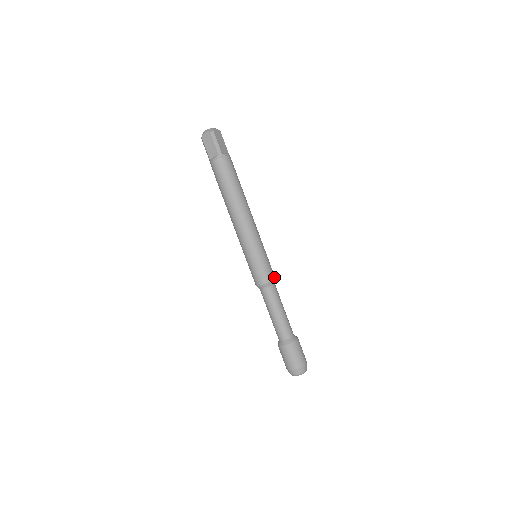
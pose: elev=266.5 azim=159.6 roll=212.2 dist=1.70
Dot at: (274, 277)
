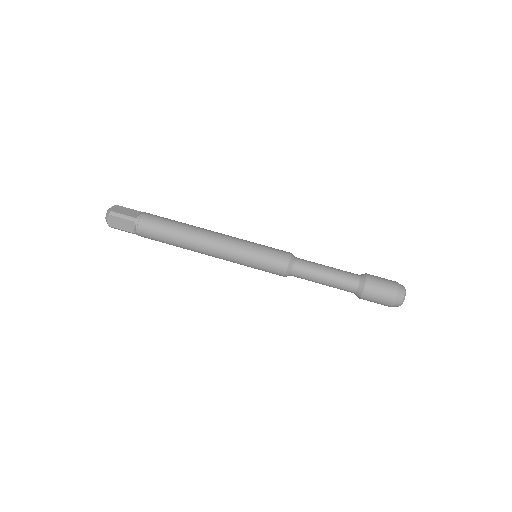
Dot at: (288, 253)
